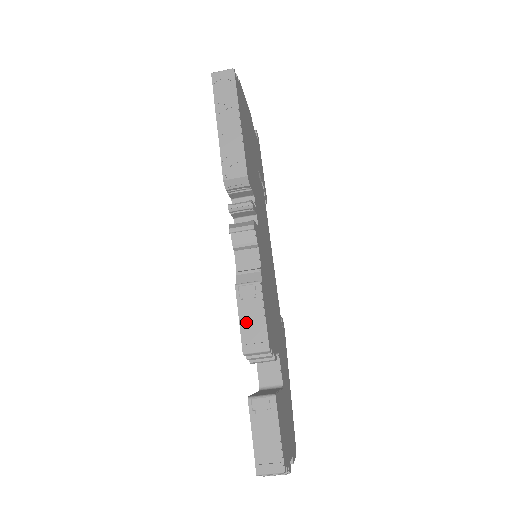
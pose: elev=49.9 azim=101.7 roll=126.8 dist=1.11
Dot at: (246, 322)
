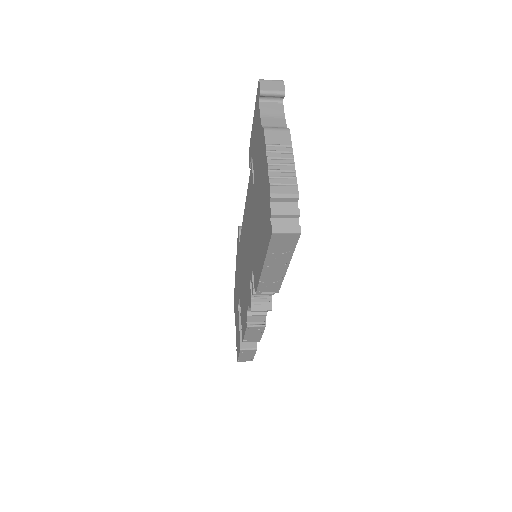
Dot at: (249, 336)
